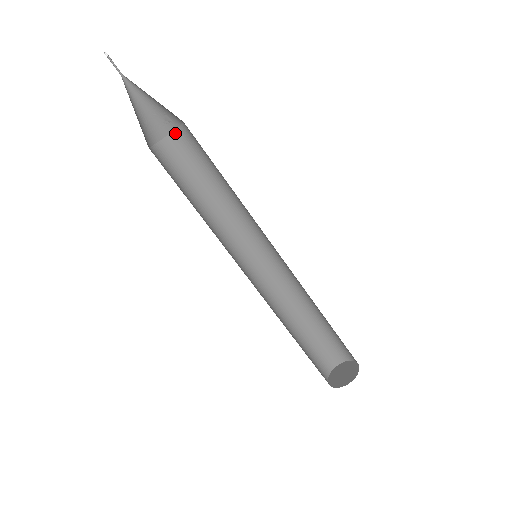
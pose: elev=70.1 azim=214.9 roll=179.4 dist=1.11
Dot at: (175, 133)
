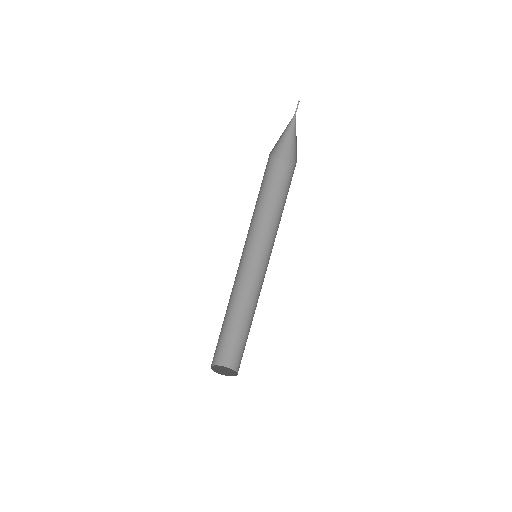
Dot at: (295, 164)
